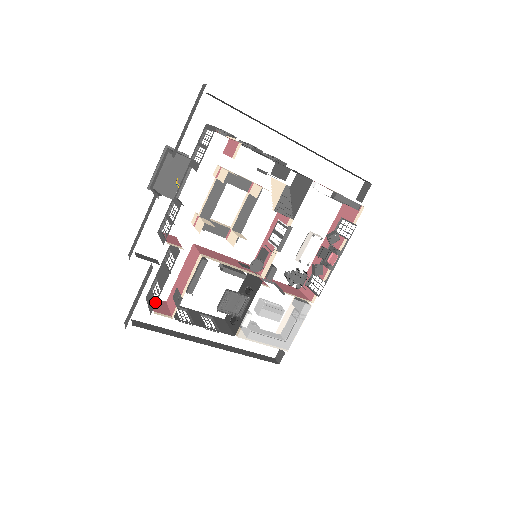
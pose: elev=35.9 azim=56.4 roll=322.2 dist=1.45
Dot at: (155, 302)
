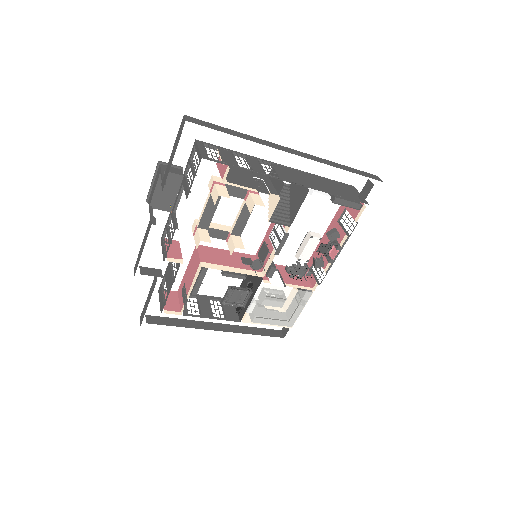
Dot at: (164, 304)
